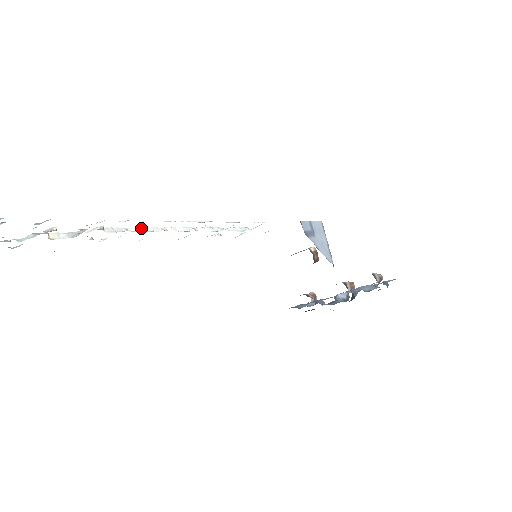
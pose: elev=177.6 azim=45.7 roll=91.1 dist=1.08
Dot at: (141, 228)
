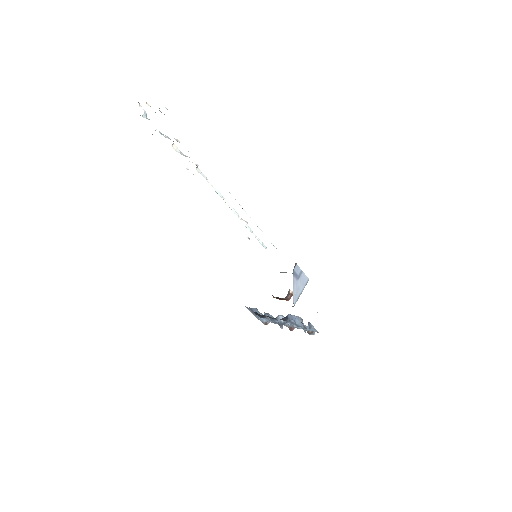
Dot at: occluded
